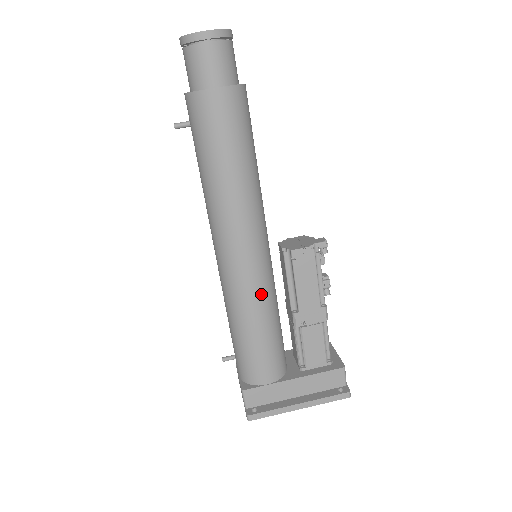
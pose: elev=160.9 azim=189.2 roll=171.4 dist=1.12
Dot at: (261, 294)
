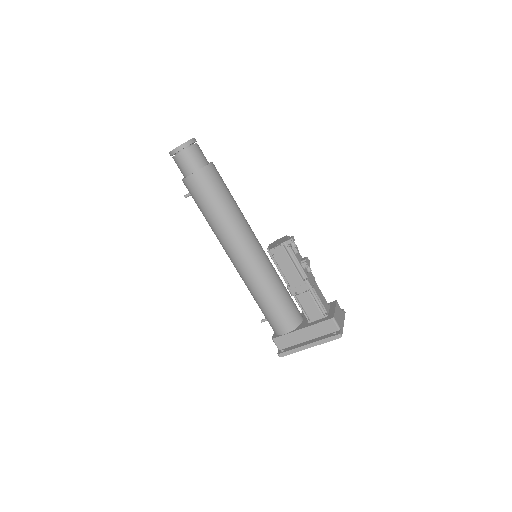
Dot at: (260, 280)
